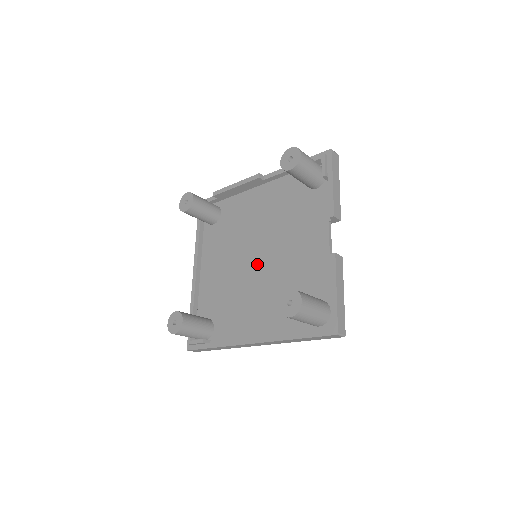
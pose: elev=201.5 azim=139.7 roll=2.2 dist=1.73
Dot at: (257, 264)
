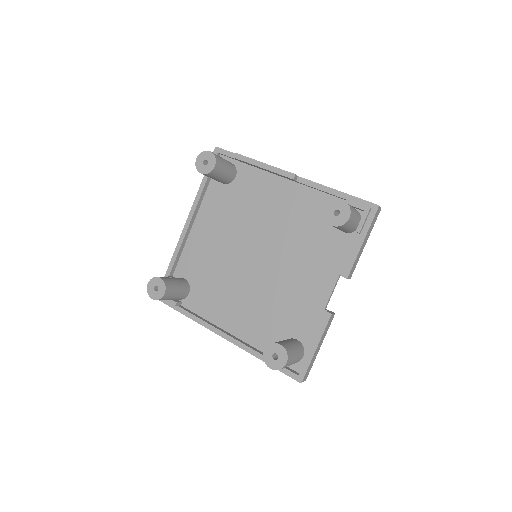
Dot at: (254, 263)
